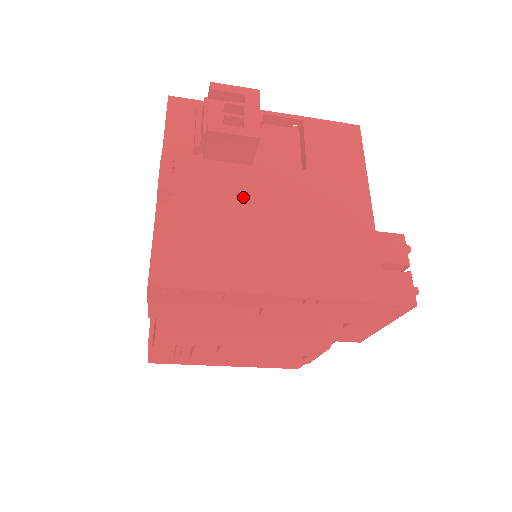
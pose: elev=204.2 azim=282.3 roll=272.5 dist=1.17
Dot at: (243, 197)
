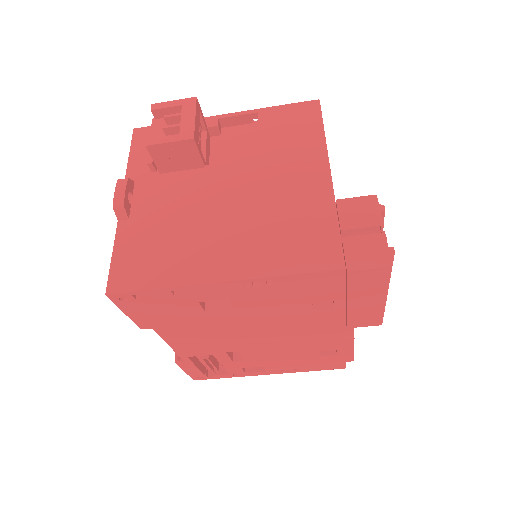
Dot at: (195, 198)
